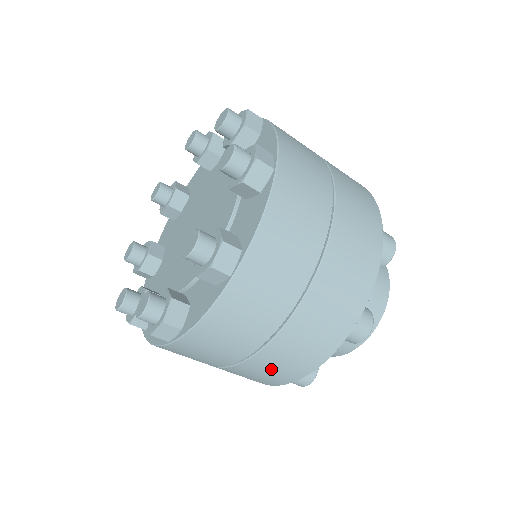
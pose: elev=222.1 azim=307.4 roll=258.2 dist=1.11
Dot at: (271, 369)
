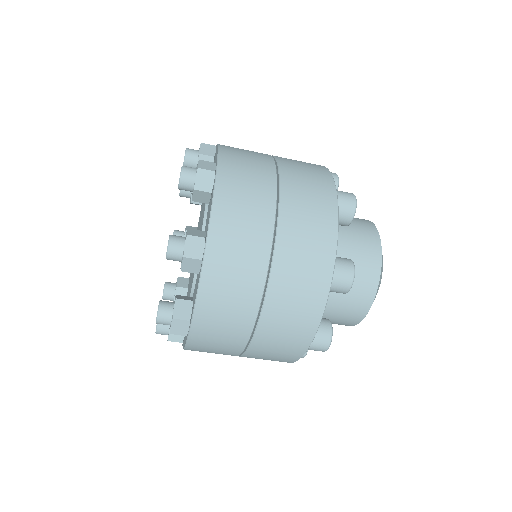
Dot at: (281, 337)
